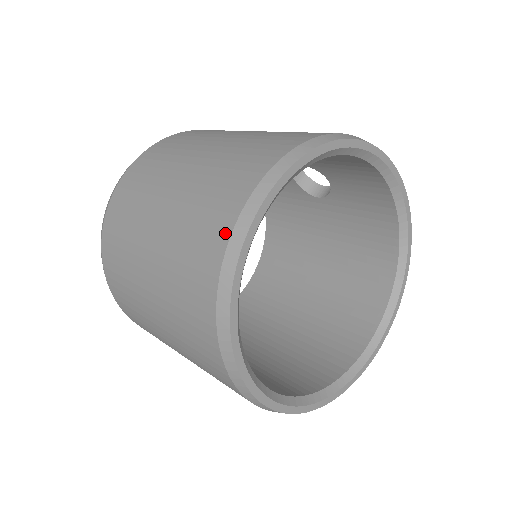
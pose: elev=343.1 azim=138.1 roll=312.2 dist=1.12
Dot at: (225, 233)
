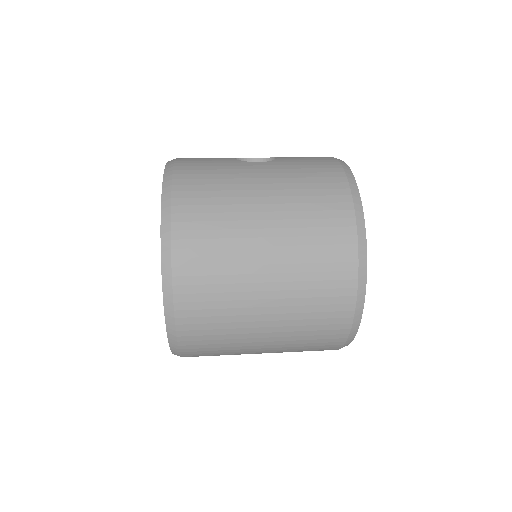
Dot at: (347, 321)
